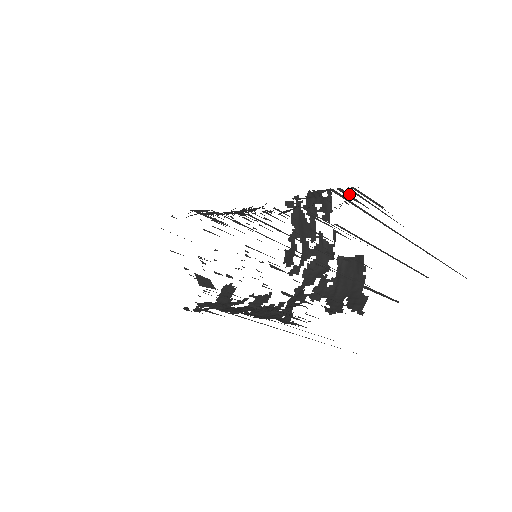
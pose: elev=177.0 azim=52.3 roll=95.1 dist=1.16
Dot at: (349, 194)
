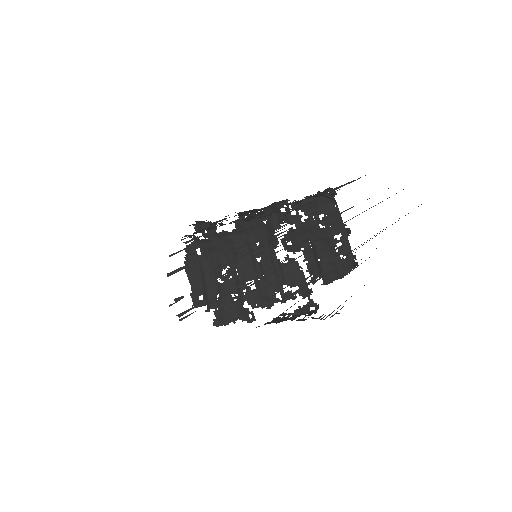
Dot at: (340, 277)
